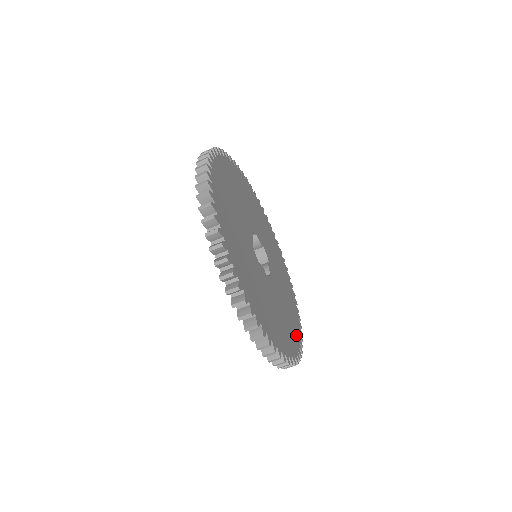
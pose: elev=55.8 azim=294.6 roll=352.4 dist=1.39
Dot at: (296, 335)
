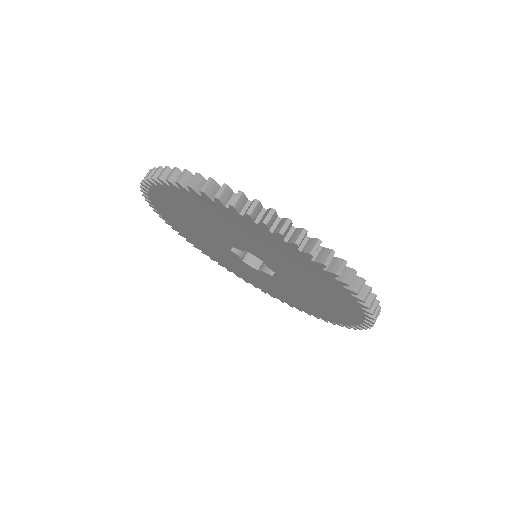
Dot at: occluded
